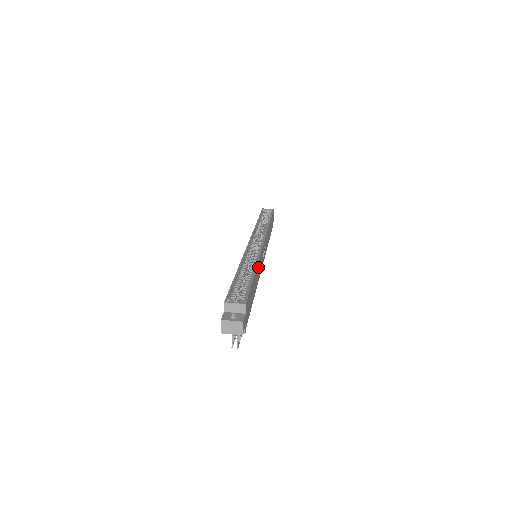
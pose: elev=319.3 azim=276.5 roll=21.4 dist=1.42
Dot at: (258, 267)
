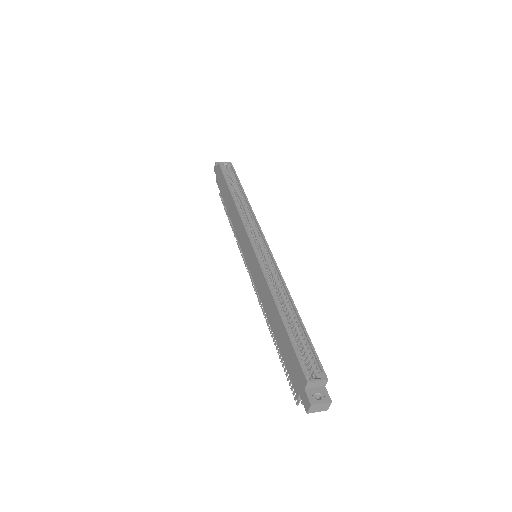
Dot at: occluded
